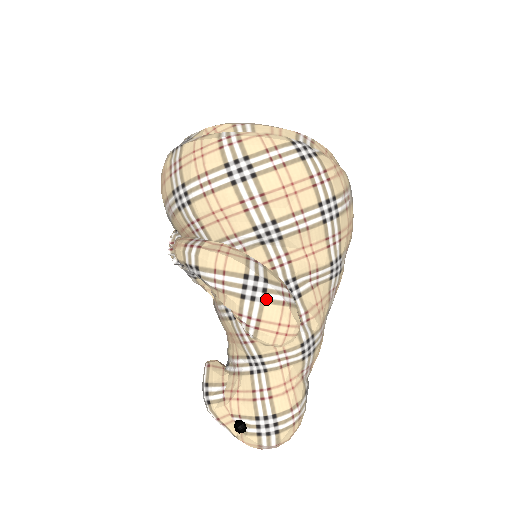
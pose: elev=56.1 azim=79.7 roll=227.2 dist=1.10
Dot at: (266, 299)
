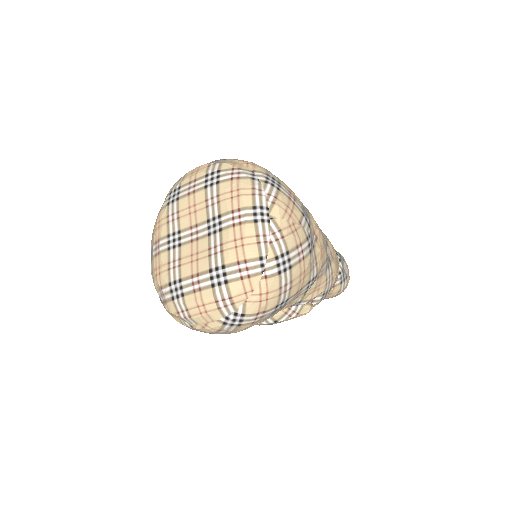
Dot at: occluded
